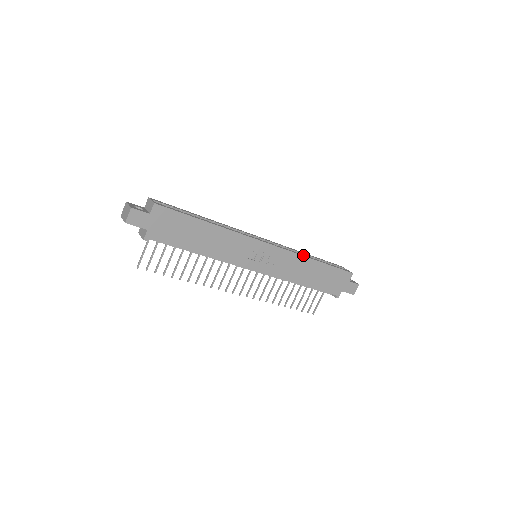
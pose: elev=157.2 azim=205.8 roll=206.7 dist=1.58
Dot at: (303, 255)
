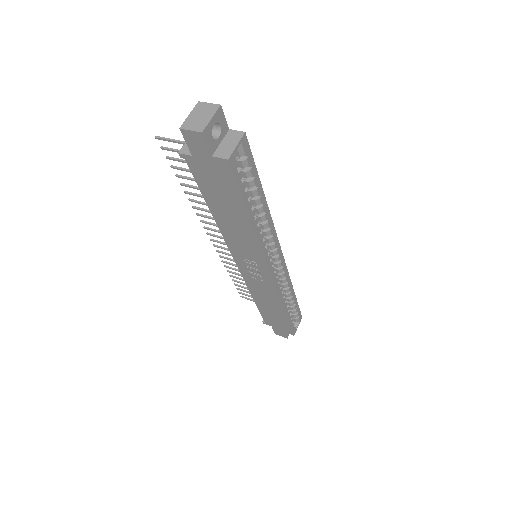
Dot at: (283, 300)
